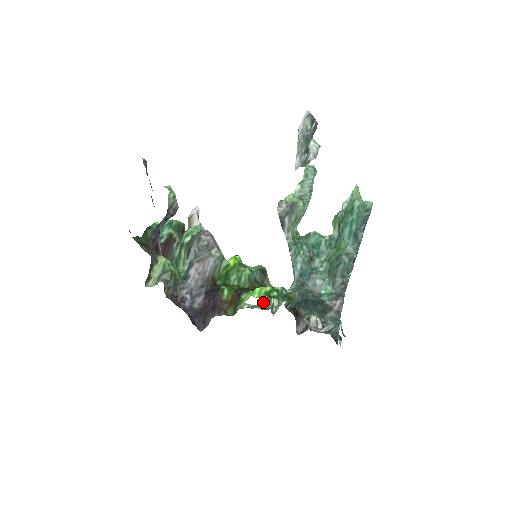
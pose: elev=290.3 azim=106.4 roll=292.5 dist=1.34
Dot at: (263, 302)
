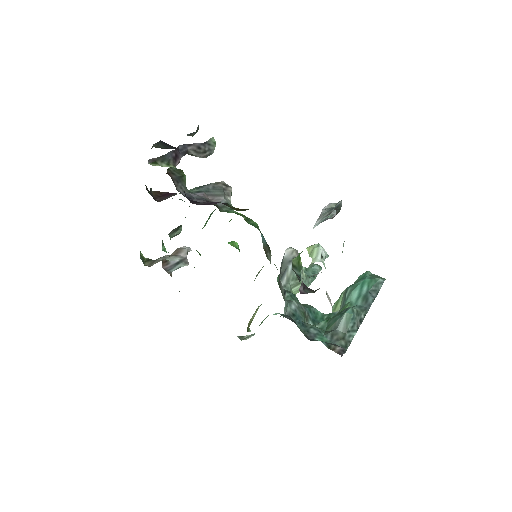
Dot at: occluded
